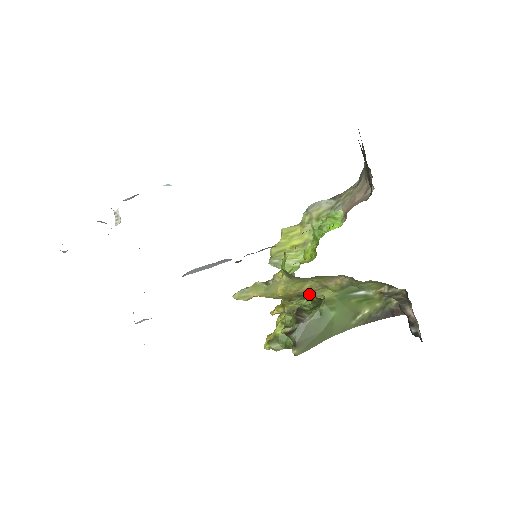
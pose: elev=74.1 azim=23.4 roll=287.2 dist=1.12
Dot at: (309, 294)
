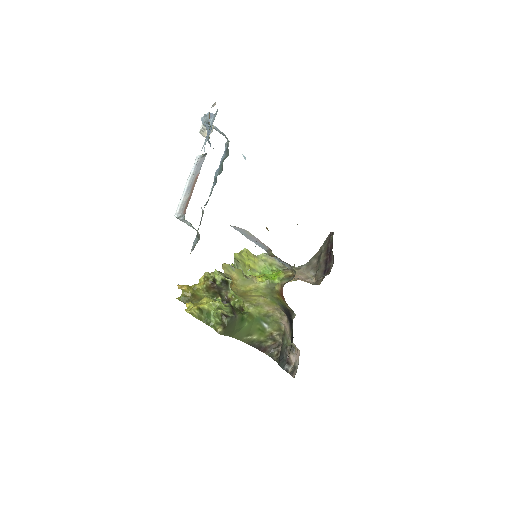
Dot at: (230, 299)
